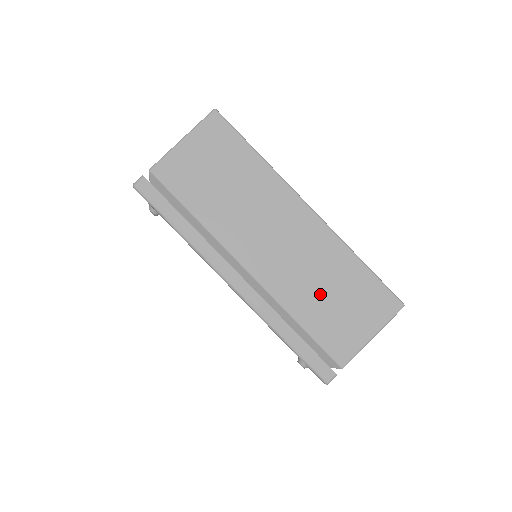
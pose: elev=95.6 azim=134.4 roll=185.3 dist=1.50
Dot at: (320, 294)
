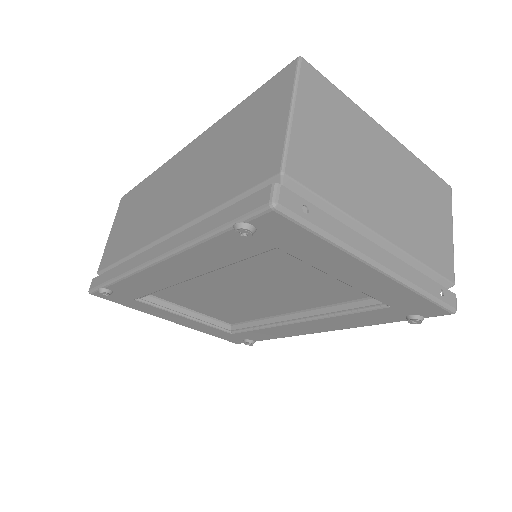
Dot at: (221, 166)
